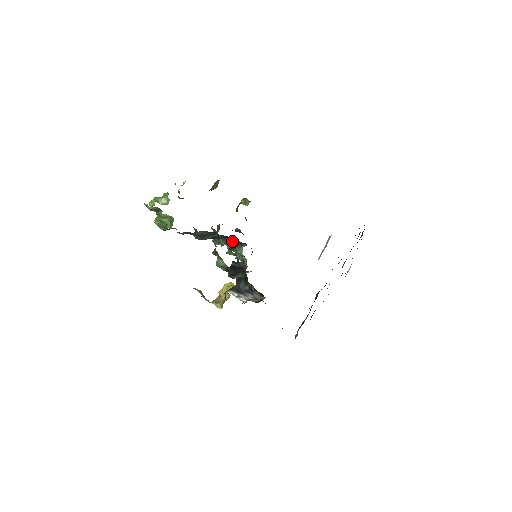
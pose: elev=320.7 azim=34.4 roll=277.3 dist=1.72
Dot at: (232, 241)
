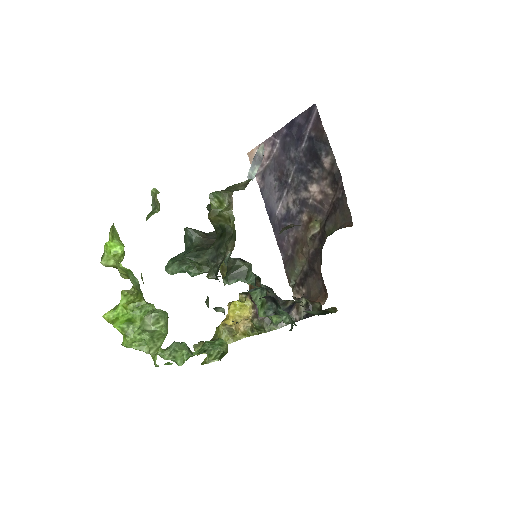
Dot at: occluded
